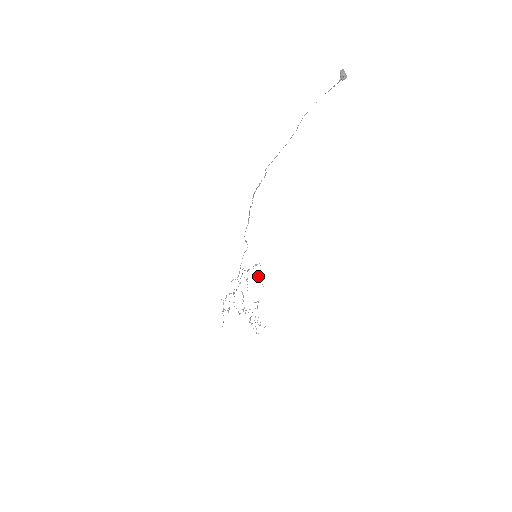
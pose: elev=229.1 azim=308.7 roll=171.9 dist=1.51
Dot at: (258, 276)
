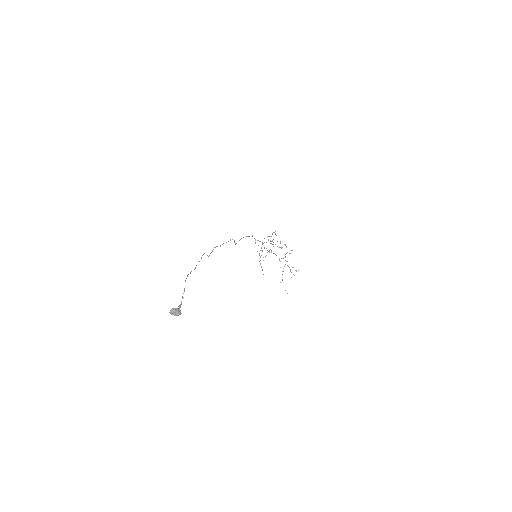
Dot at: occluded
